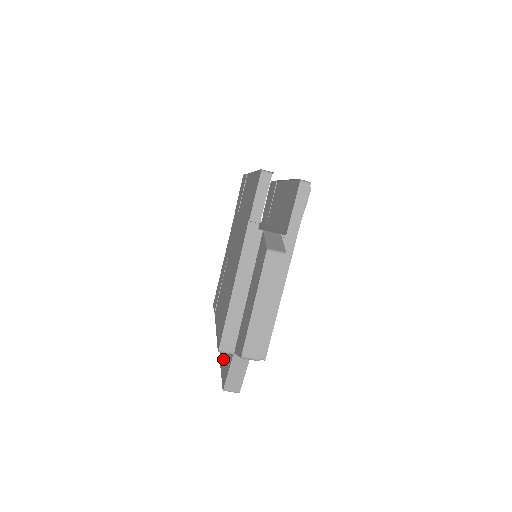
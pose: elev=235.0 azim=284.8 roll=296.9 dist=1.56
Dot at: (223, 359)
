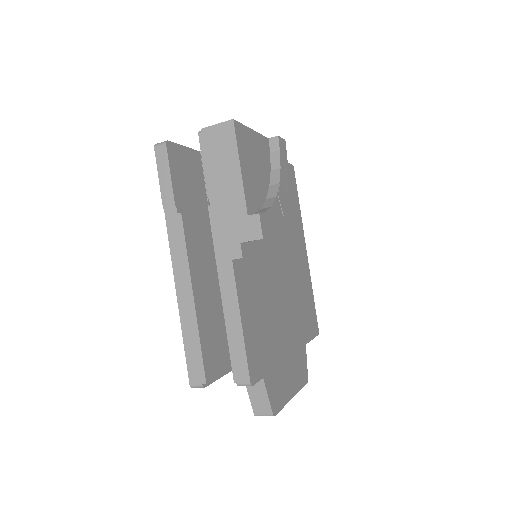
Dot at: occluded
